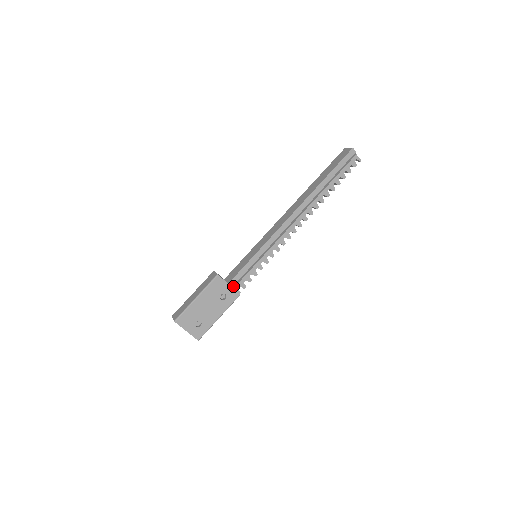
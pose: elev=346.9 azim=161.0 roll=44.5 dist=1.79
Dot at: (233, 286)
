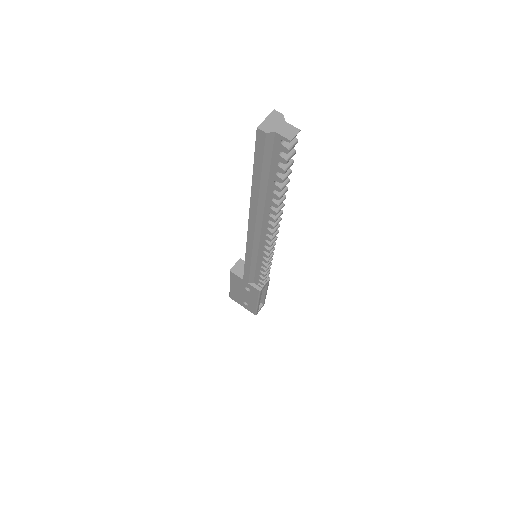
Dot at: (250, 282)
